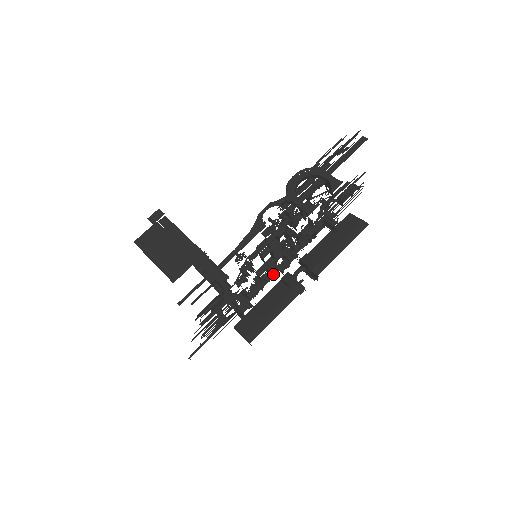
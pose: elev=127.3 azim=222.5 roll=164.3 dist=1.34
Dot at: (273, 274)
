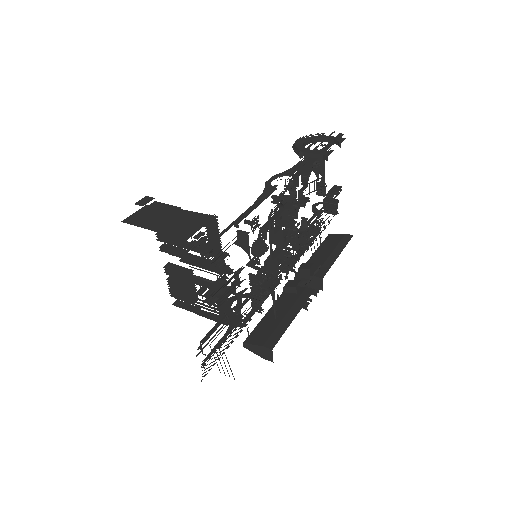
Dot at: (280, 270)
